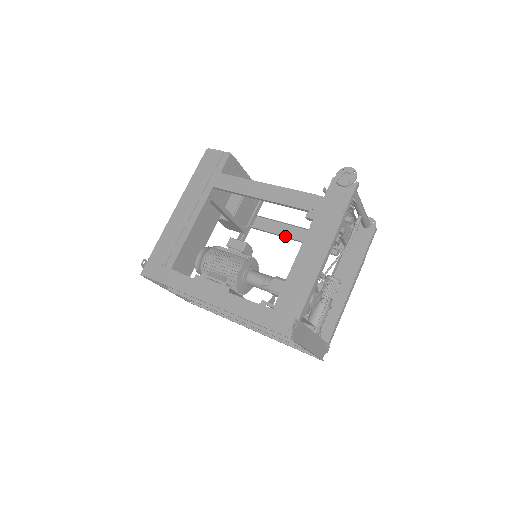
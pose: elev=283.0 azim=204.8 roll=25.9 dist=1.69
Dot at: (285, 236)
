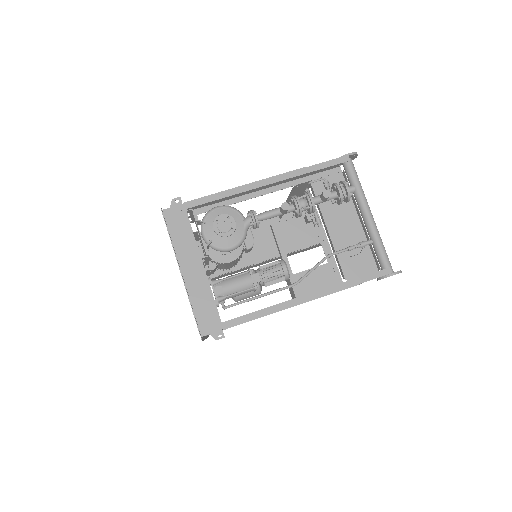
Dot at: occluded
